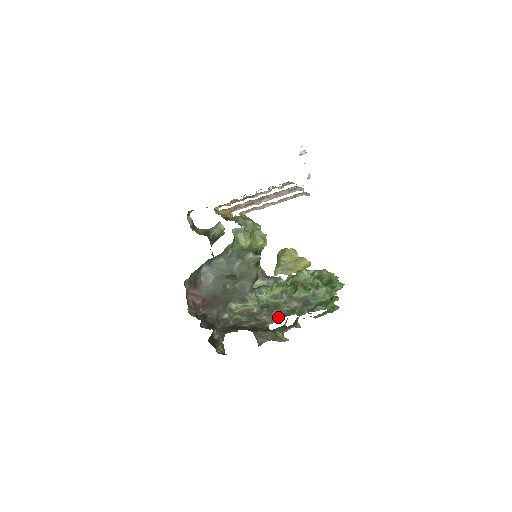
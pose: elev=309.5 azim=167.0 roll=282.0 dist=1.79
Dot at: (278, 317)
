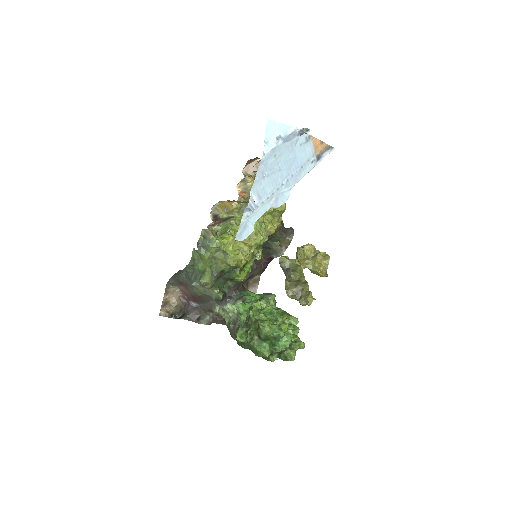
Dot at: (236, 340)
